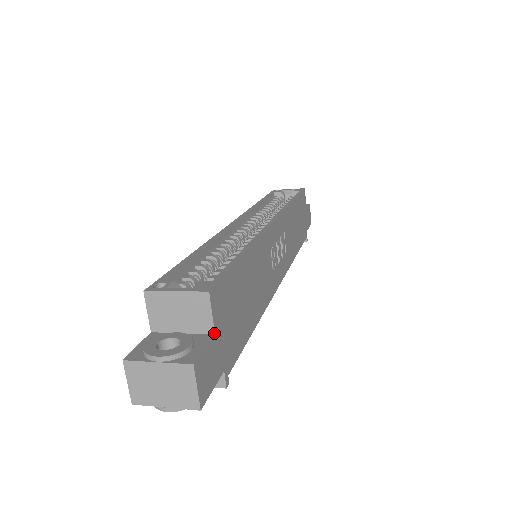
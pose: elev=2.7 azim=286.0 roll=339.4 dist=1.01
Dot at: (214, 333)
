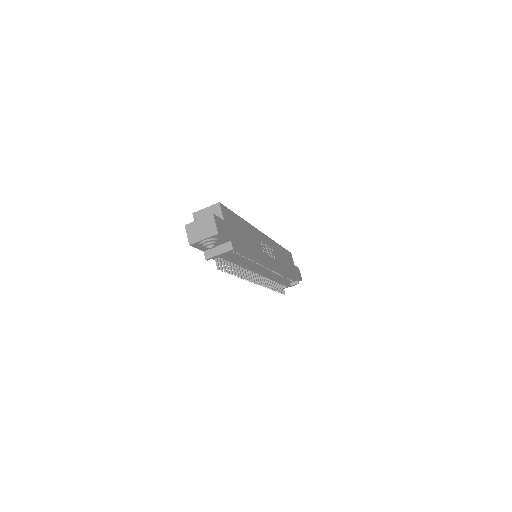
Dot at: (223, 220)
